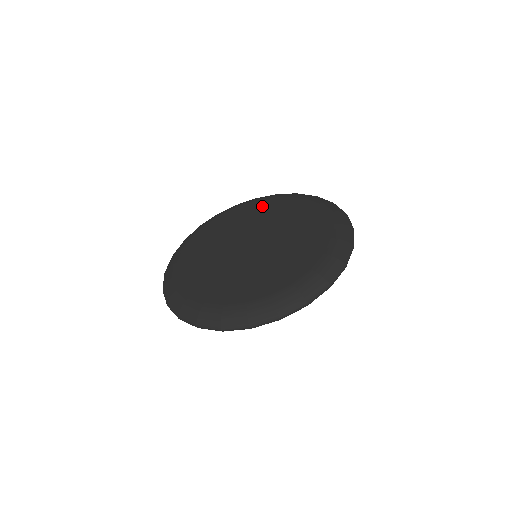
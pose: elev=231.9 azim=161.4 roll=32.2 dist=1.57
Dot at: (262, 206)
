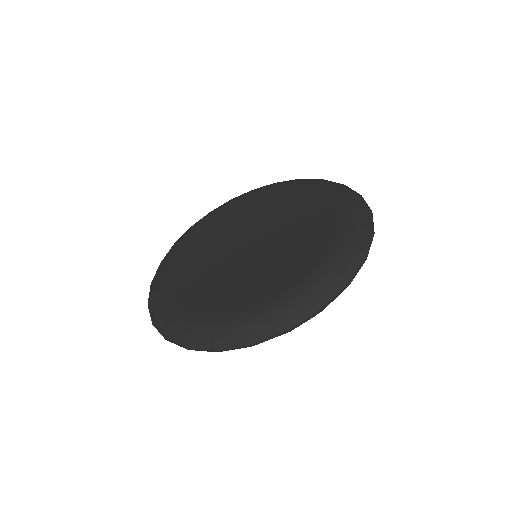
Dot at: (243, 203)
